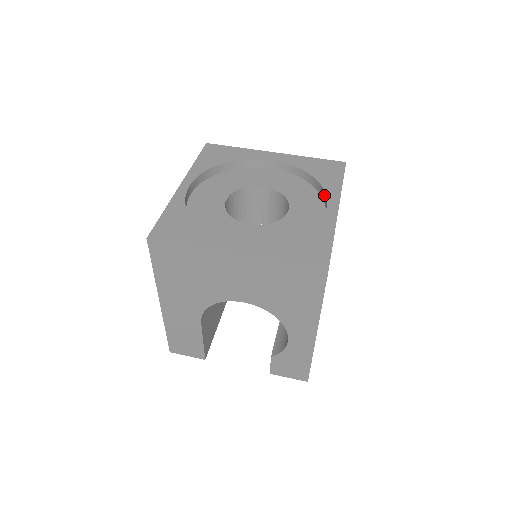
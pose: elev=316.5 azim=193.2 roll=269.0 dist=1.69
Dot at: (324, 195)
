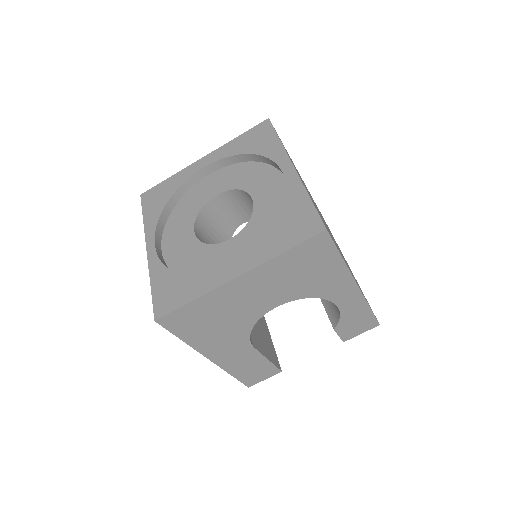
Dot at: (272, 163)
